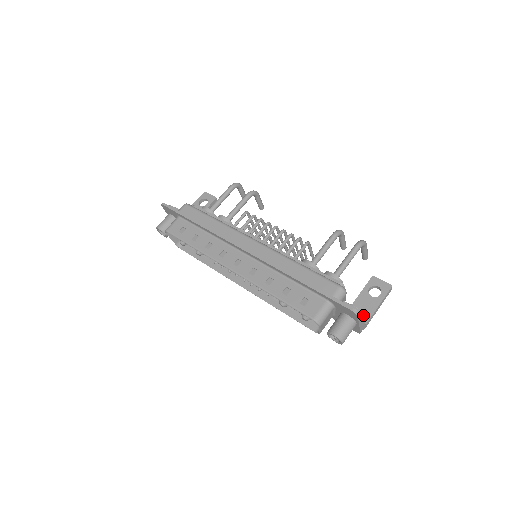
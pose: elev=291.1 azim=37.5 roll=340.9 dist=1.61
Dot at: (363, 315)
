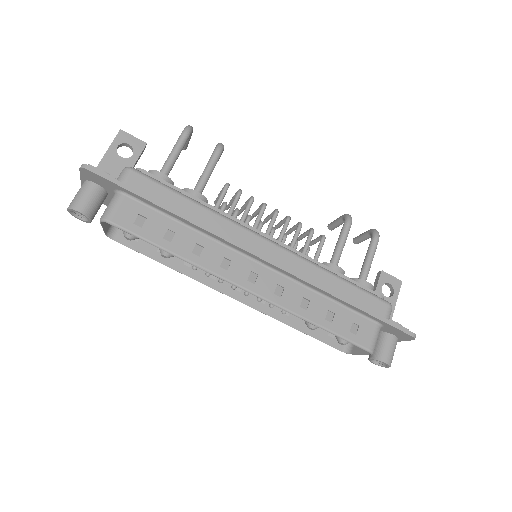
Dot at: occluded
